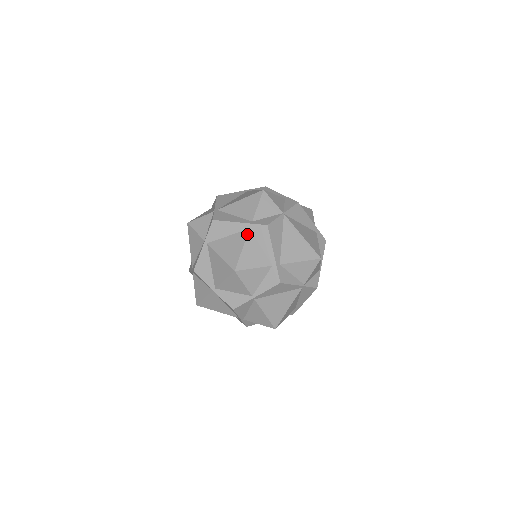
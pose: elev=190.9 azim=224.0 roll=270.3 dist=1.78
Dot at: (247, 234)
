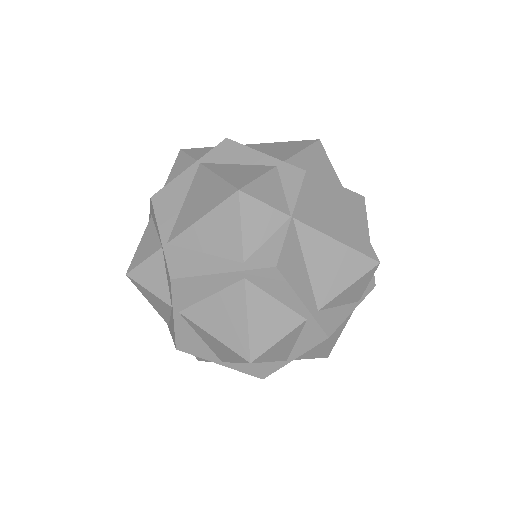
Dot at: (244, 290)
